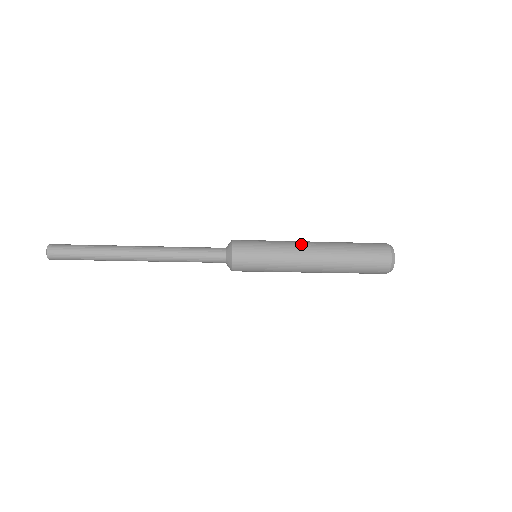
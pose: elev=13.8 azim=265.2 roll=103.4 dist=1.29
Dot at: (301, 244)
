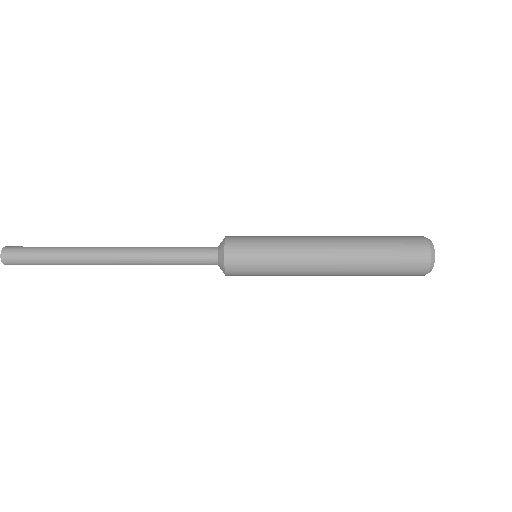
Dot at: (311, 236)
